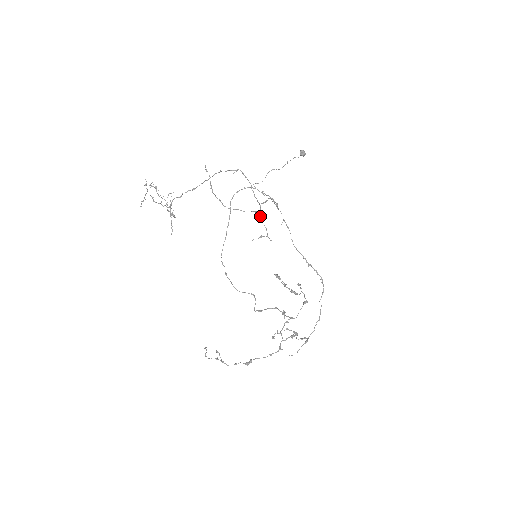
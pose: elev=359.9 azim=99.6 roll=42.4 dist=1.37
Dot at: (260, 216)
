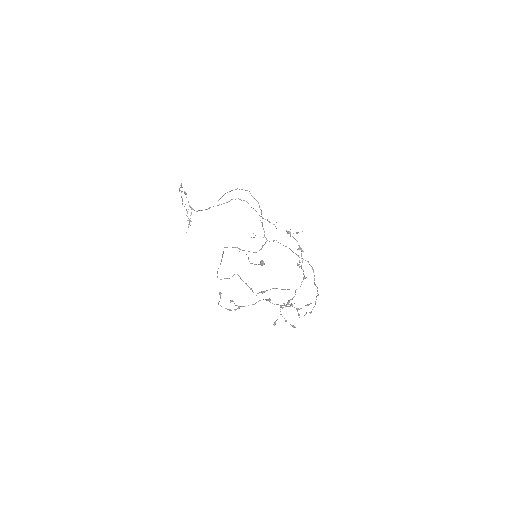
Dot at: occluded
